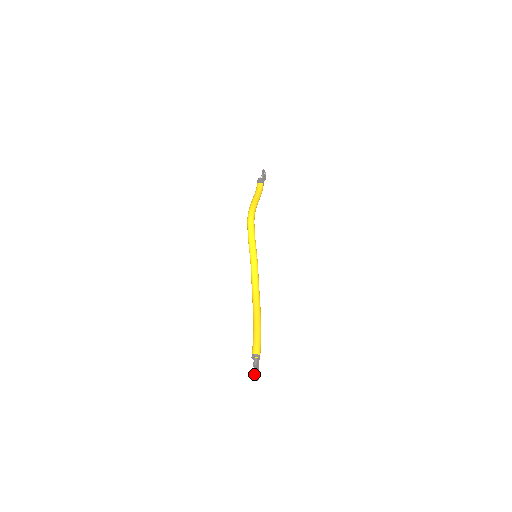
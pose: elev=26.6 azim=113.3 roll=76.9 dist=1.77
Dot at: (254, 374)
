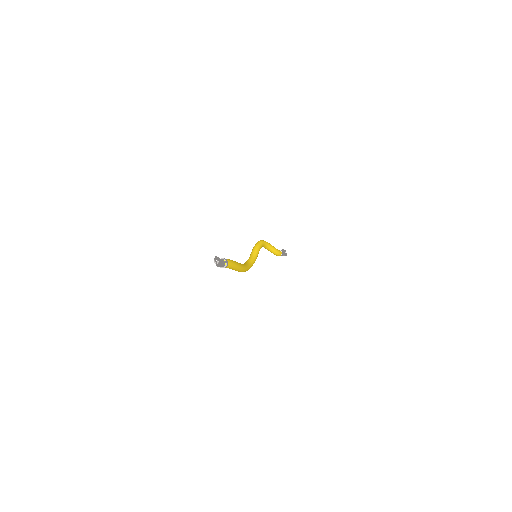
Dot at: (215, 256)
